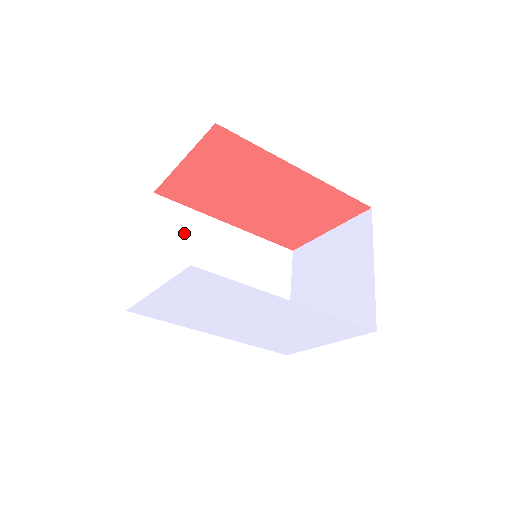
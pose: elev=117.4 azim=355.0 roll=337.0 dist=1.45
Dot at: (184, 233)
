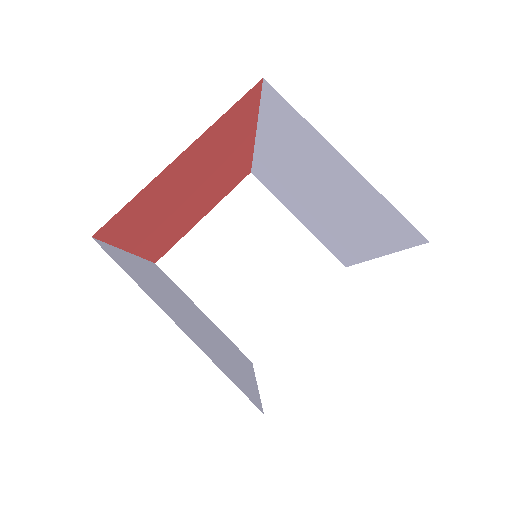
Dot at: (149, 283)
